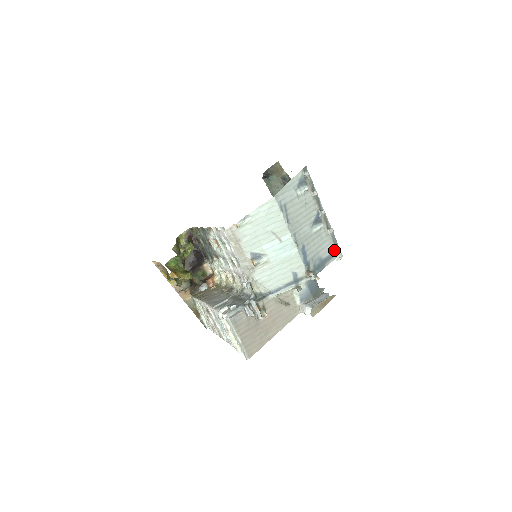
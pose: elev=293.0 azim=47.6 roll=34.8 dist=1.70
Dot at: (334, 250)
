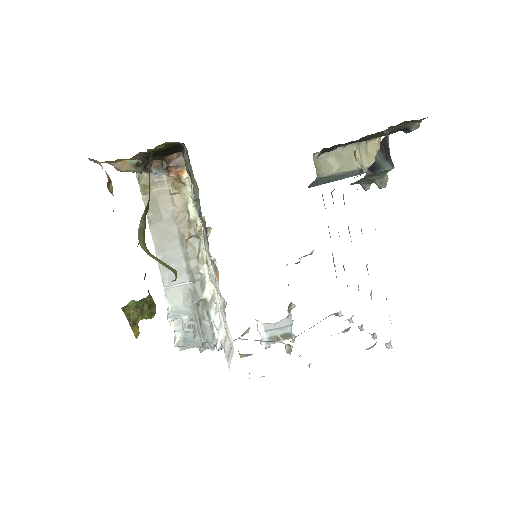
Dot at: (337, 313)
